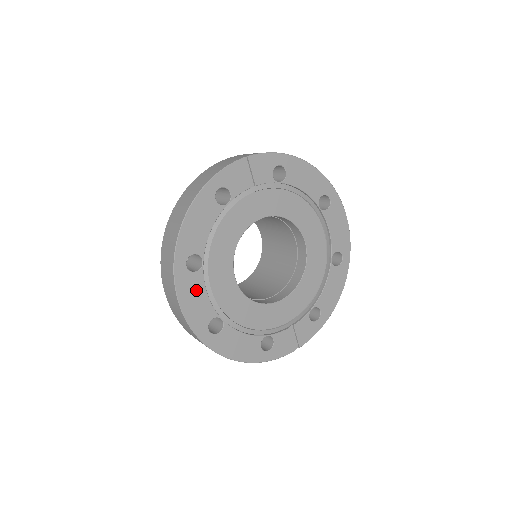
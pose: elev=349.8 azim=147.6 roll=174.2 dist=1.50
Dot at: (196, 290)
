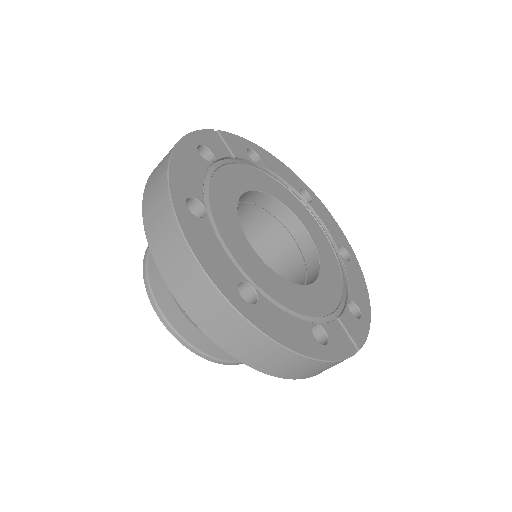
Dot at: (208, 239)
